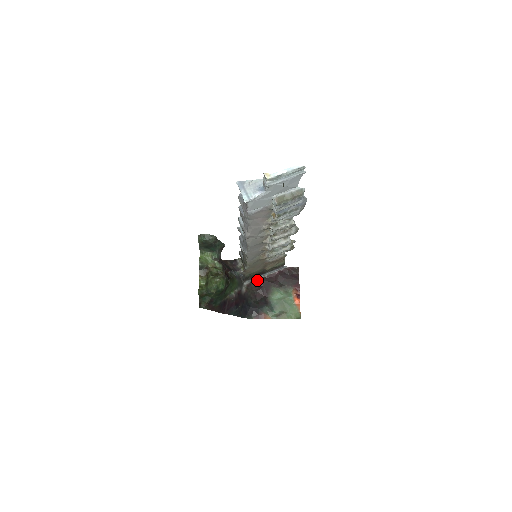
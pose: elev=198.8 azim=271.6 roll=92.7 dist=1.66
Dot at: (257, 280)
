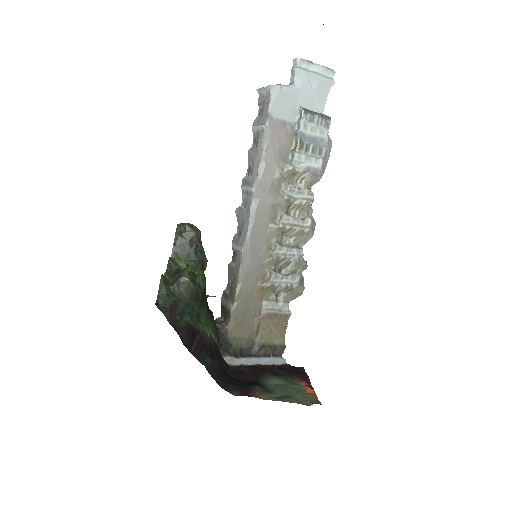
Dot at: (240, 366)
